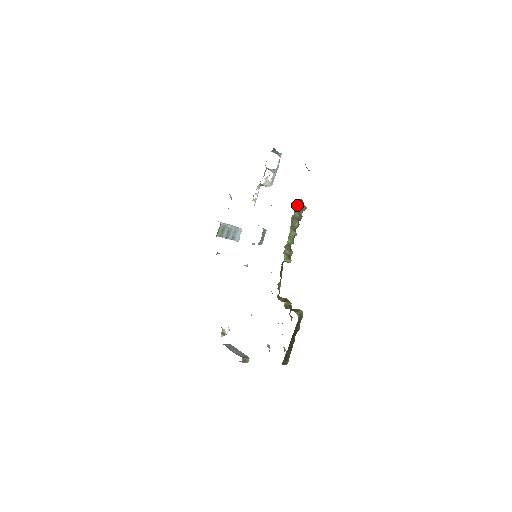
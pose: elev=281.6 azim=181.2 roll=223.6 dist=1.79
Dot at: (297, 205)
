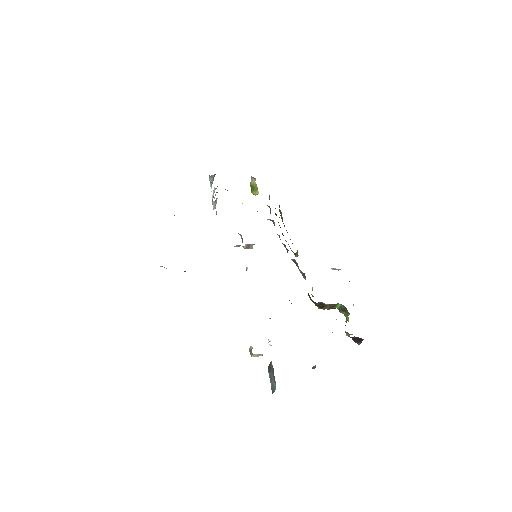
Dot at: occluded
